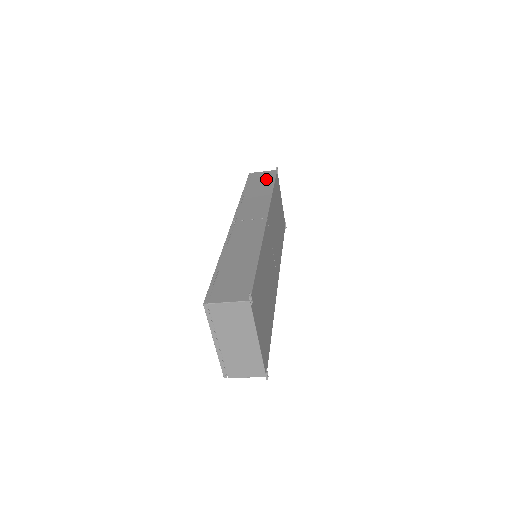
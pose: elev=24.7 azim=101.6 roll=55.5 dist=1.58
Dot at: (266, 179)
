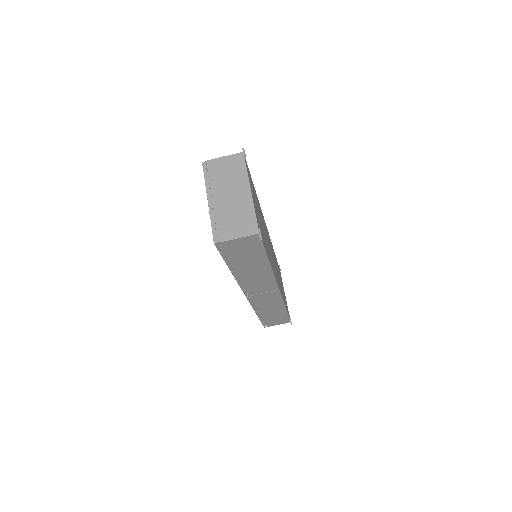
Dot at: occluded
